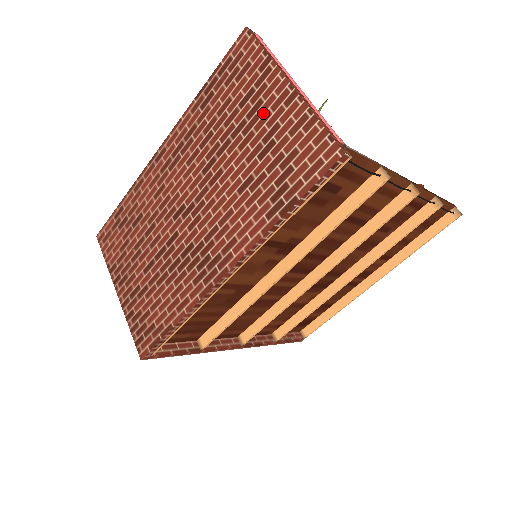
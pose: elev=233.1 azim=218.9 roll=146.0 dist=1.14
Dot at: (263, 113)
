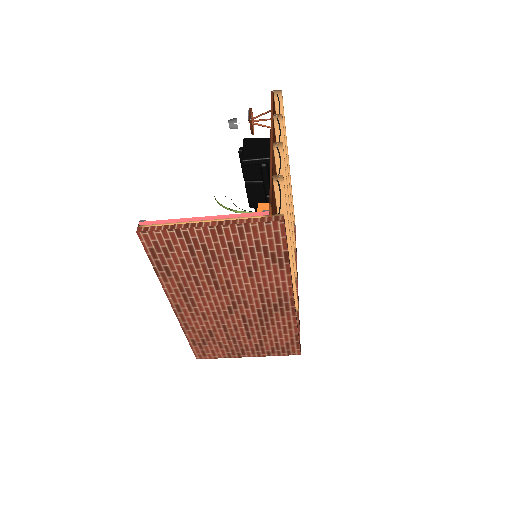
Dot at: (213, 247)
